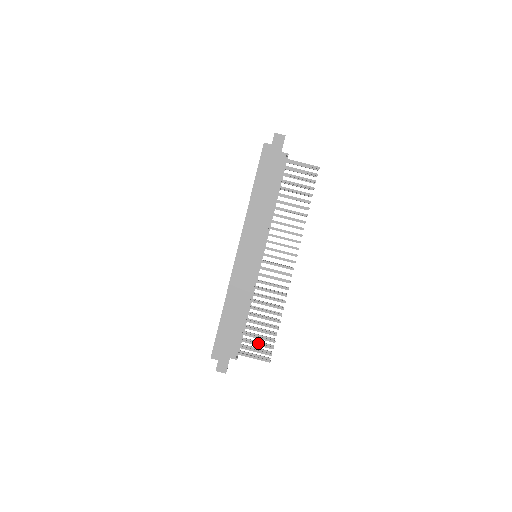
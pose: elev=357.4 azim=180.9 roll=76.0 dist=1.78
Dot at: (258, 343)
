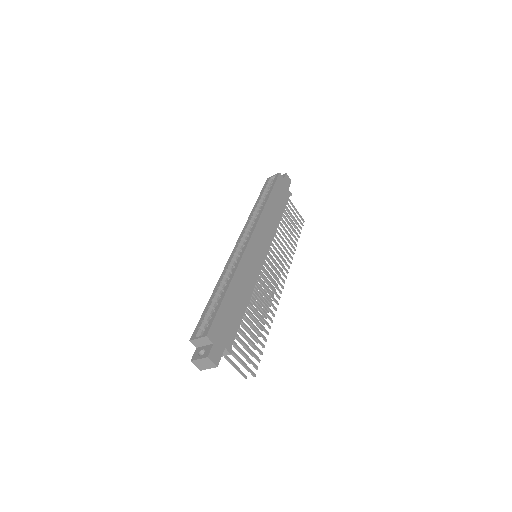
Dot at: (248, 347)
